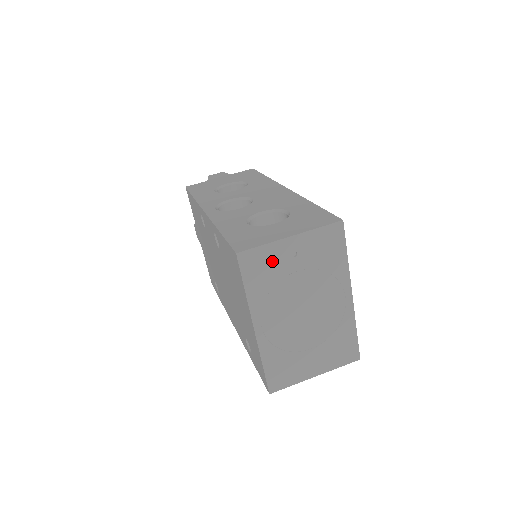
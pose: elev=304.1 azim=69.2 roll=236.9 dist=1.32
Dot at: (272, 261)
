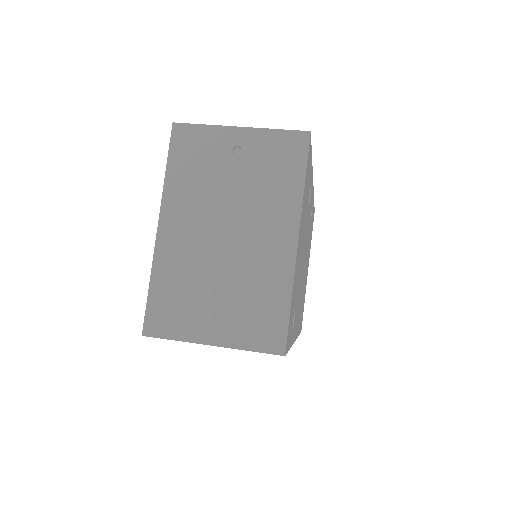
Dot at: (209, 148)
